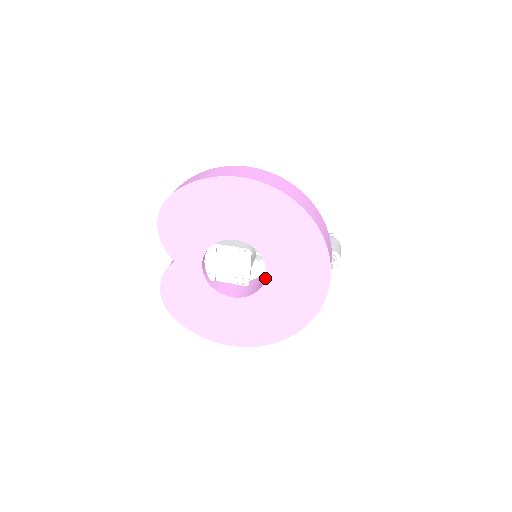
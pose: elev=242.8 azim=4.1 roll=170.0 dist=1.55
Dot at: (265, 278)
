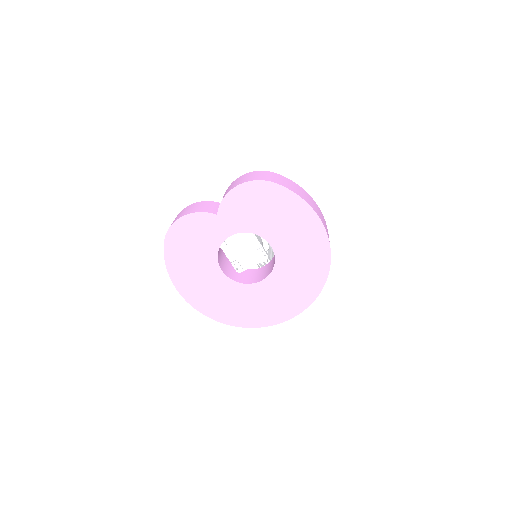
Dot at: (257, 282)
